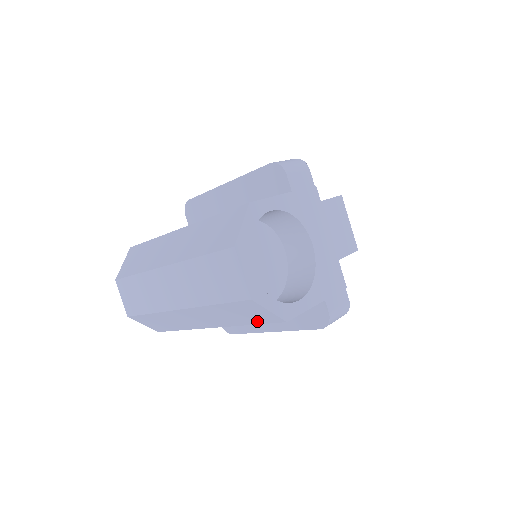
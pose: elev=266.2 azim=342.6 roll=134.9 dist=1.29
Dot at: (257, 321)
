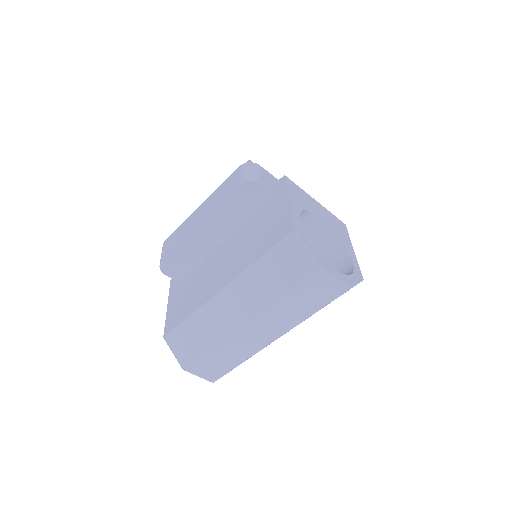
Dot at: occluded
